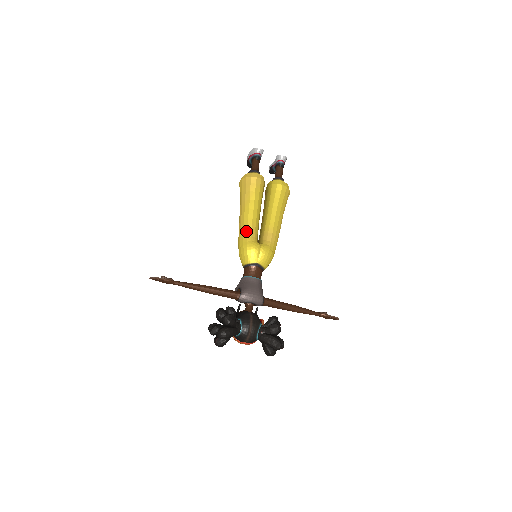
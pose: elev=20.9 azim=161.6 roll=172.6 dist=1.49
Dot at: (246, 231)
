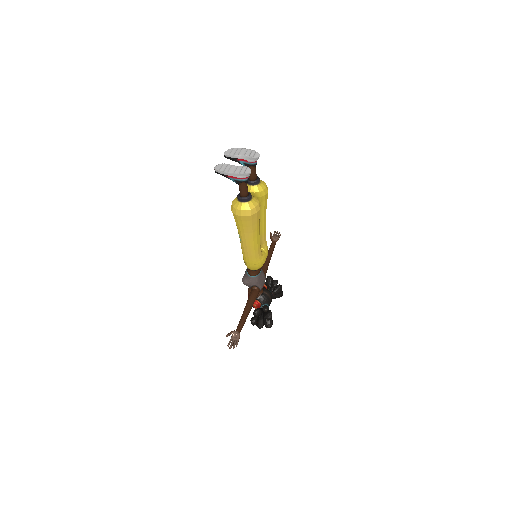
Dot at: (258, 254)
